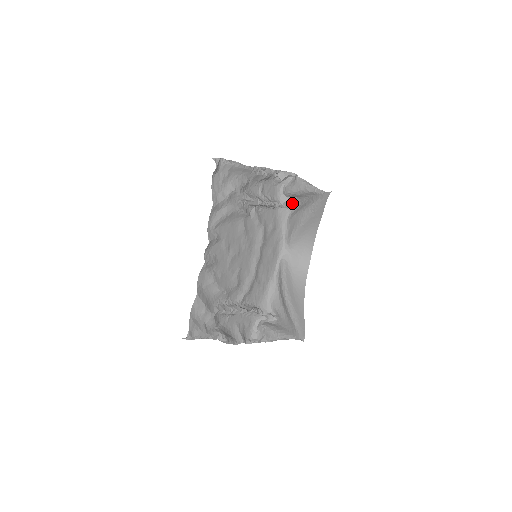
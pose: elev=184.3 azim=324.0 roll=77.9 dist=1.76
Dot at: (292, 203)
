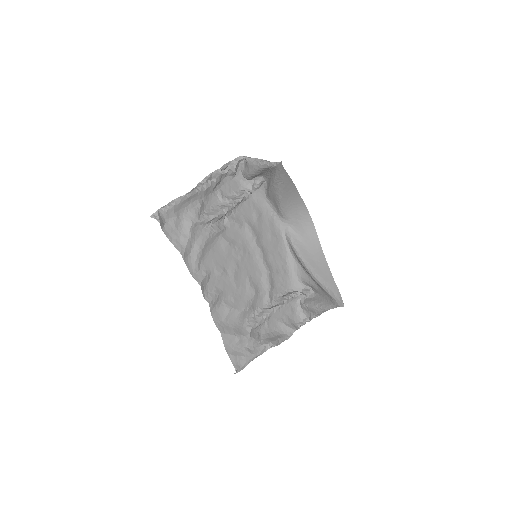
Dot at: (259, 183)
